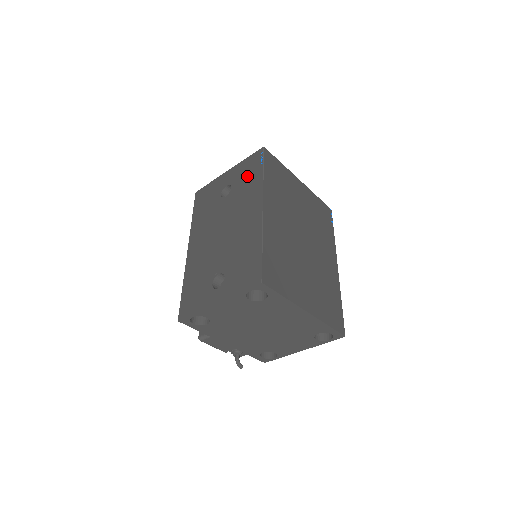
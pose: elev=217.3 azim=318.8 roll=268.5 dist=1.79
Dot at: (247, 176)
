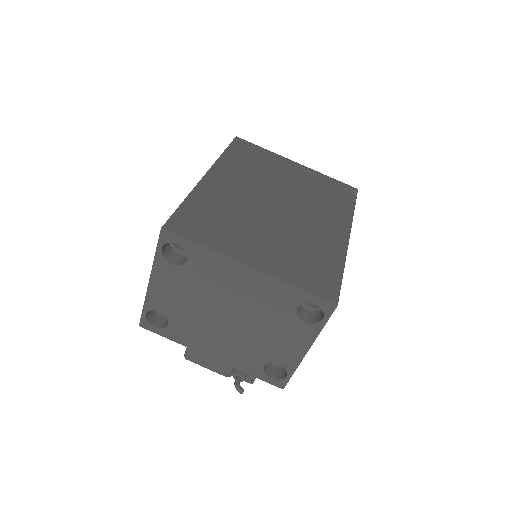
Dot at: occluded
